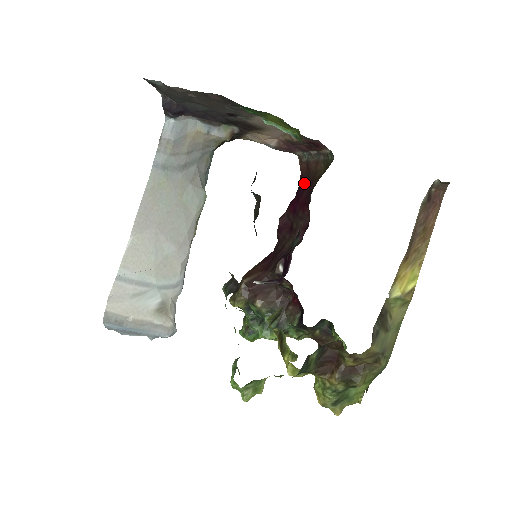
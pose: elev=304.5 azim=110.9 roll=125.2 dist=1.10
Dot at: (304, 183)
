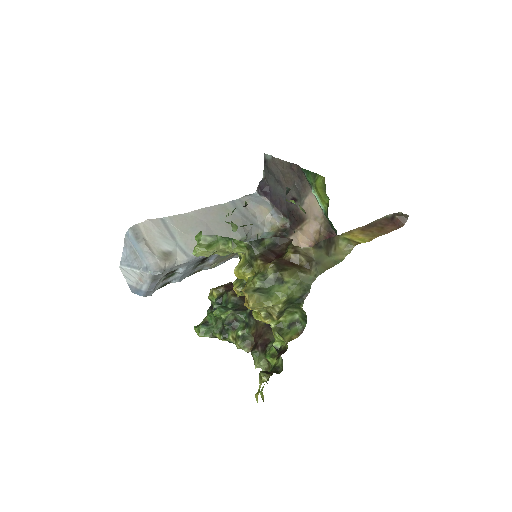
Dot at: occluded
